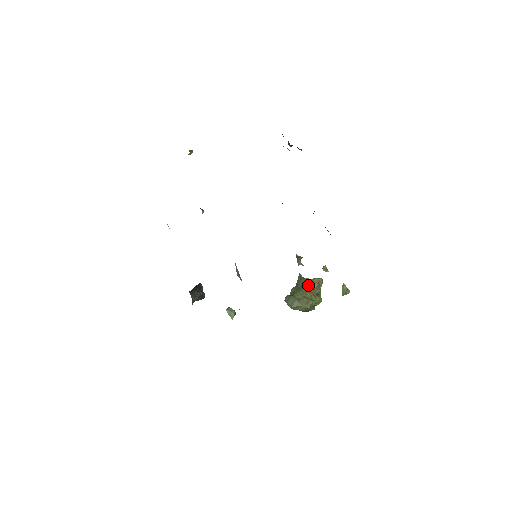
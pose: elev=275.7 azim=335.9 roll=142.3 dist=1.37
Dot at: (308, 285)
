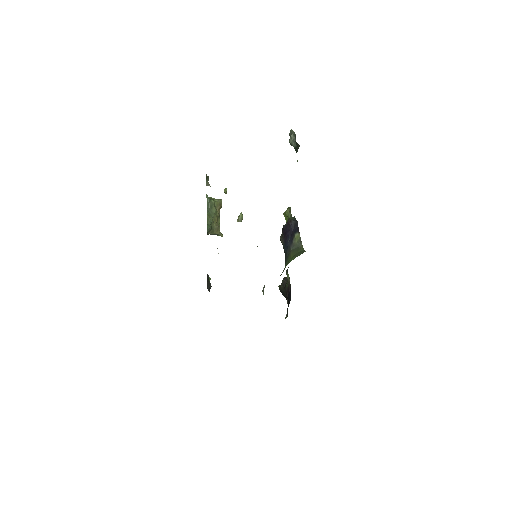
Dot at: occluded
